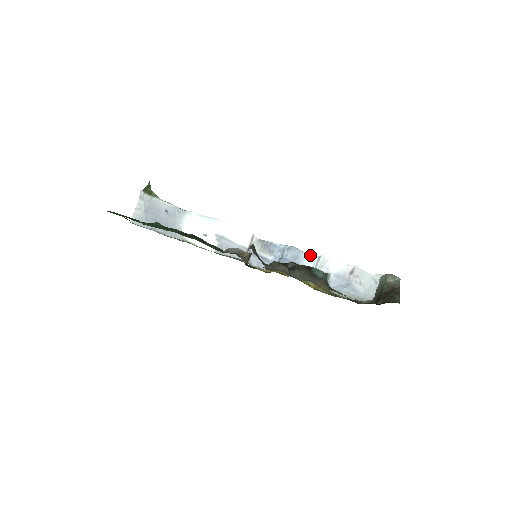
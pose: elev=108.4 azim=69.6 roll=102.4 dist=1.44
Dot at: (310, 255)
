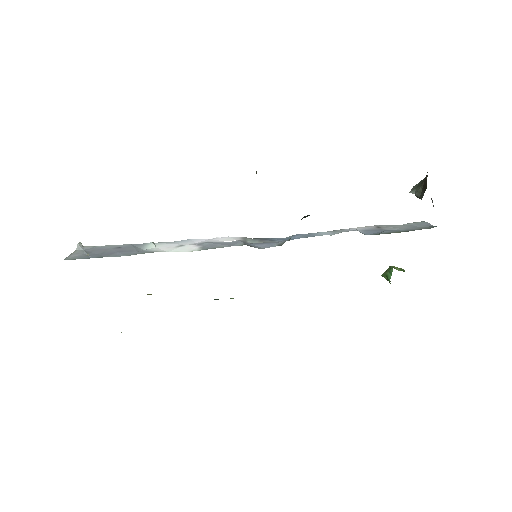
Dot at: (321, 232)
